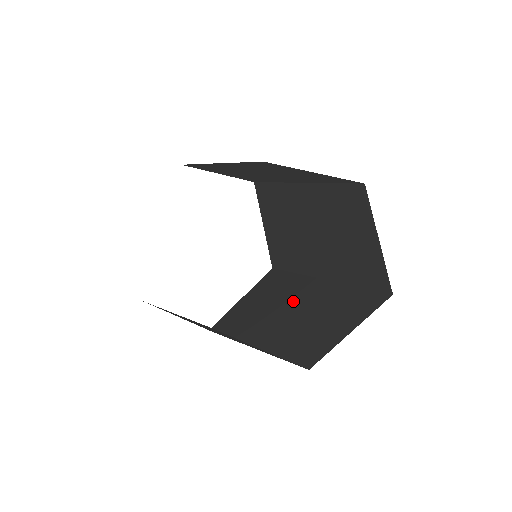
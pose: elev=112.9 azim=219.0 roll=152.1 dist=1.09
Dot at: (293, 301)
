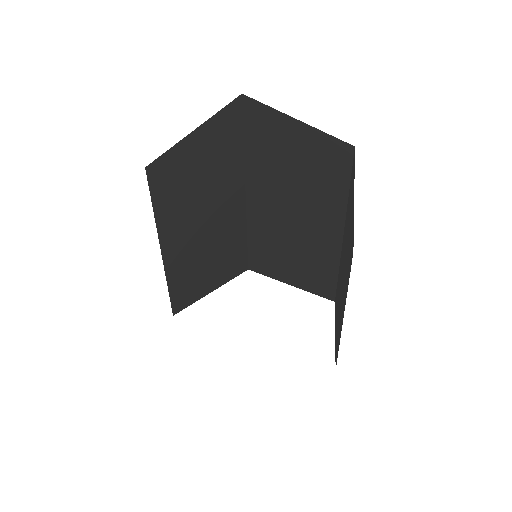
Dot at: (342, 274)
